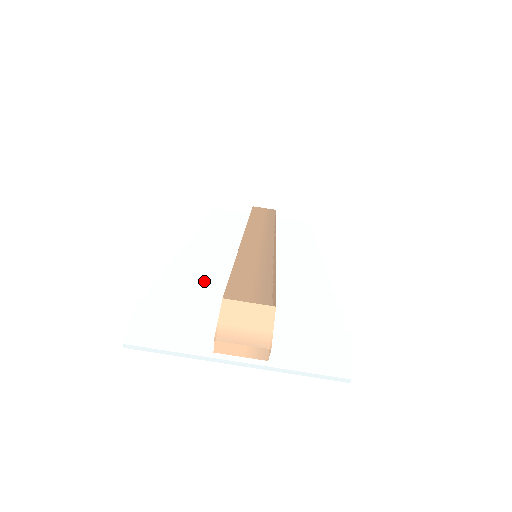
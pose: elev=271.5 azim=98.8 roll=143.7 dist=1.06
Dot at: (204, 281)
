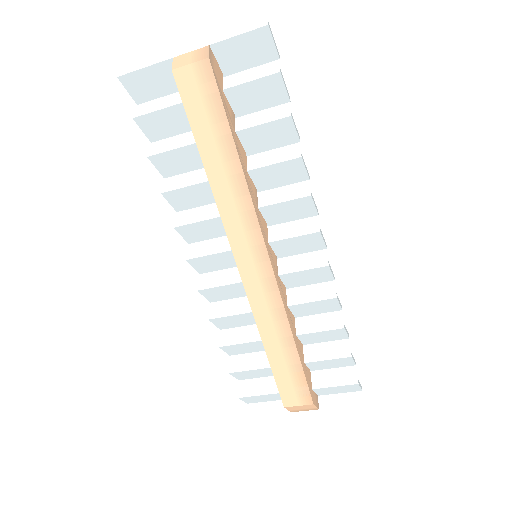
Dot at: (250, 345)
